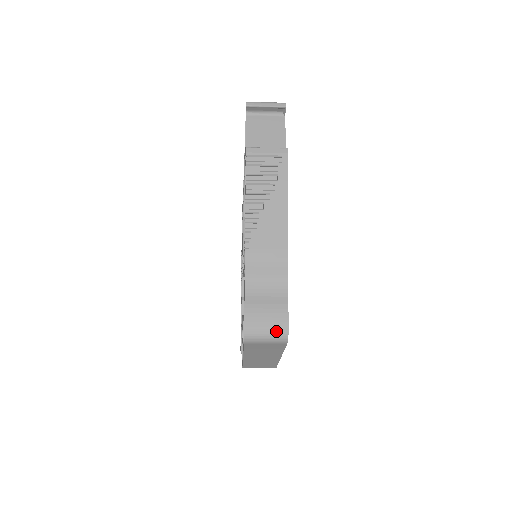
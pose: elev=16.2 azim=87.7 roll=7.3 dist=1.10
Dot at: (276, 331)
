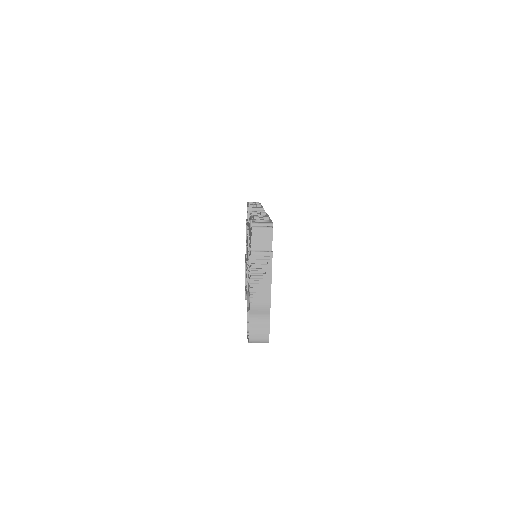
Dot at: (263, 340)
